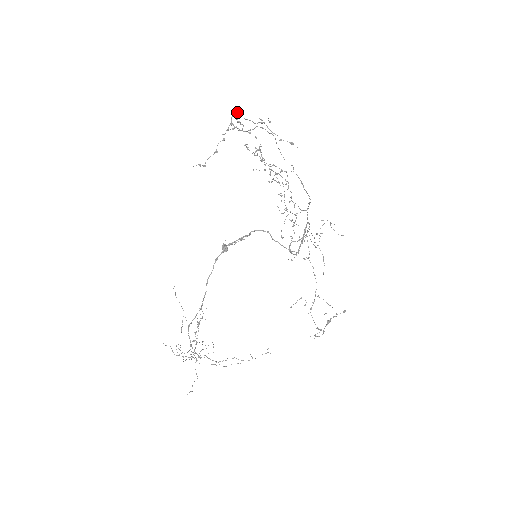
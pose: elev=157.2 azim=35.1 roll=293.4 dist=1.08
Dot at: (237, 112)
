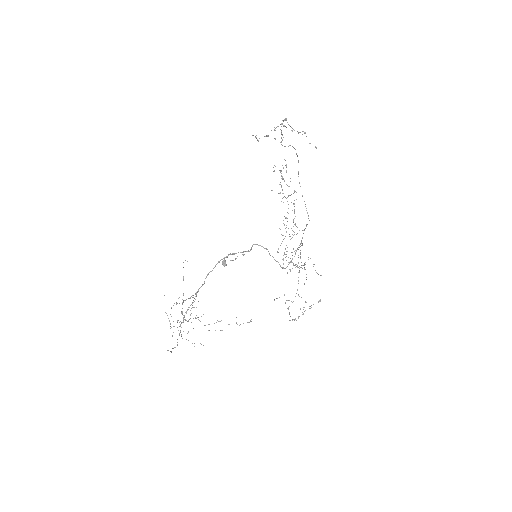
Dot at: (286, 119)
